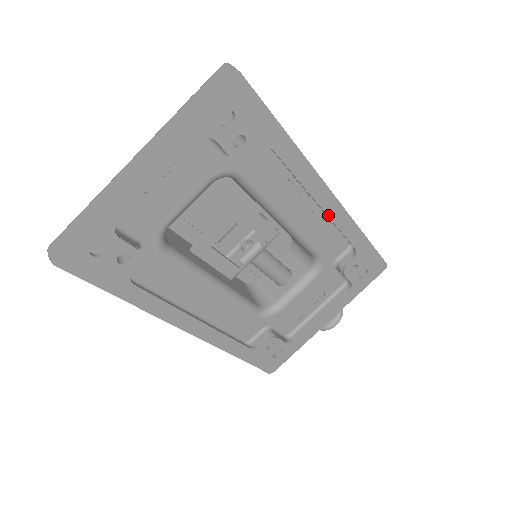
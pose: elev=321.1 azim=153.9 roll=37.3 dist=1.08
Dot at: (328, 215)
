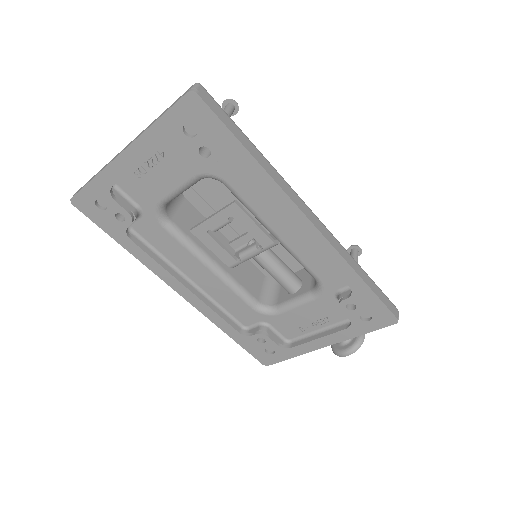
Dot at: (310, 243)
